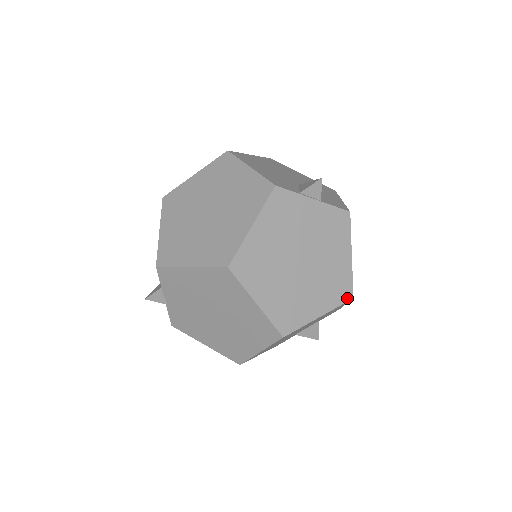
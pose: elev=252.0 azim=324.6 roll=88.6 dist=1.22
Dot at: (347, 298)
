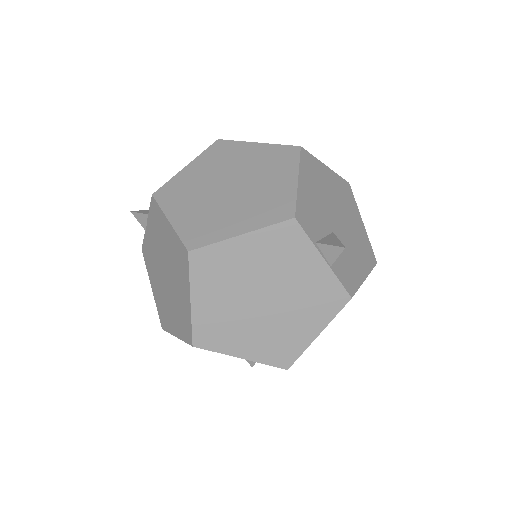
Dot at: (282, 365)
